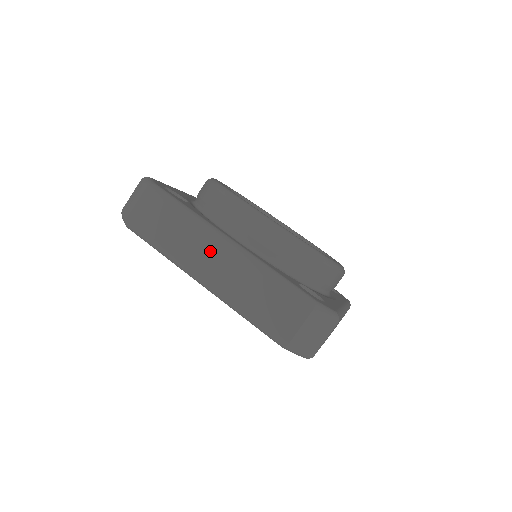
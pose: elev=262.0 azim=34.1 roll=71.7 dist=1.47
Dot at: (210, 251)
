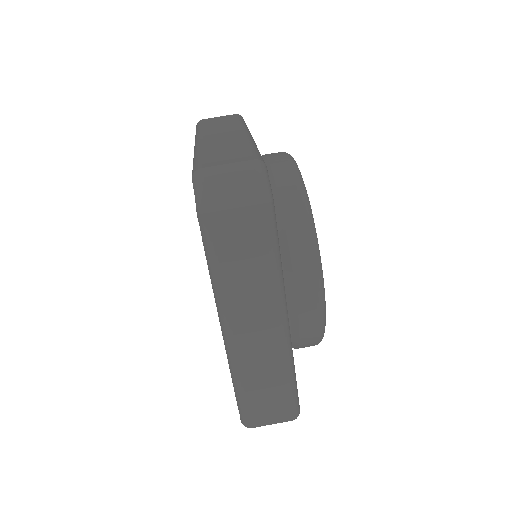
Dot at: (263, 320)
